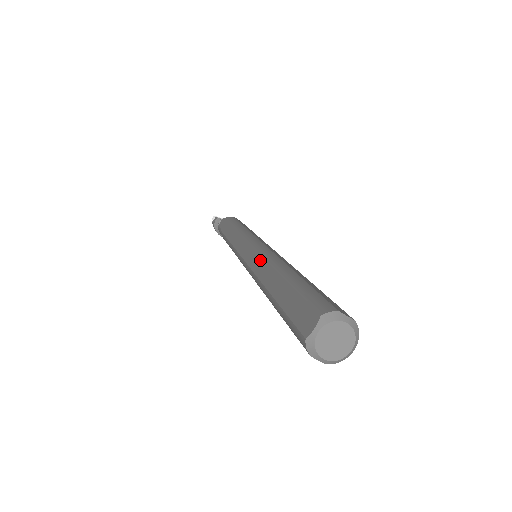
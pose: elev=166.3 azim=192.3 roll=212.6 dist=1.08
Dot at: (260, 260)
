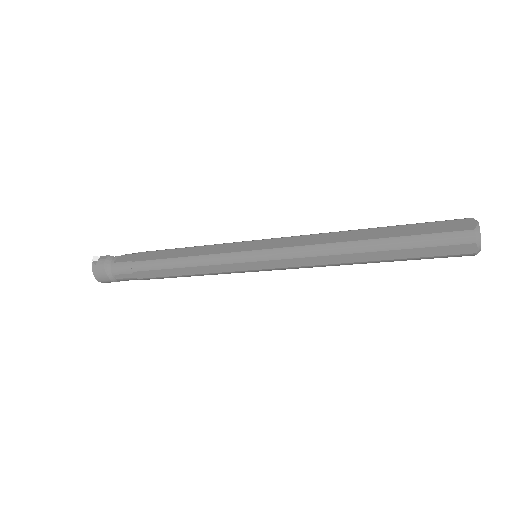
Dot at: (311, 237)
